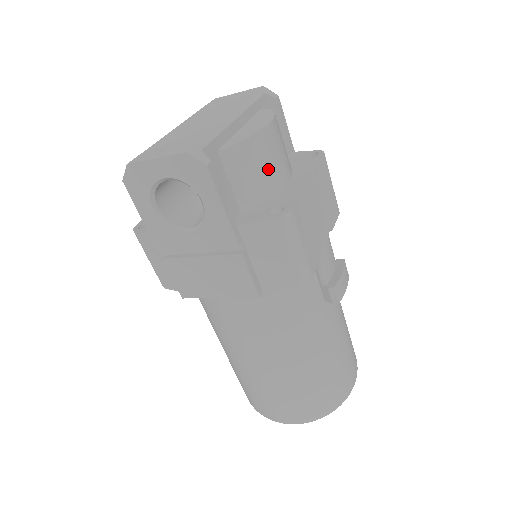
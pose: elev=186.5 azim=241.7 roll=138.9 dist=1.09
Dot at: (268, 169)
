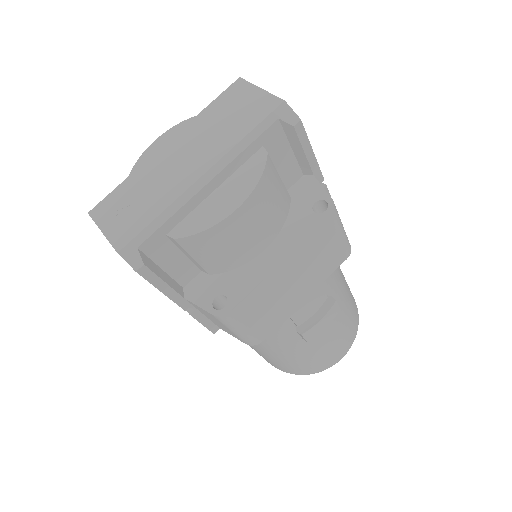
Dot at: (229, 251)
